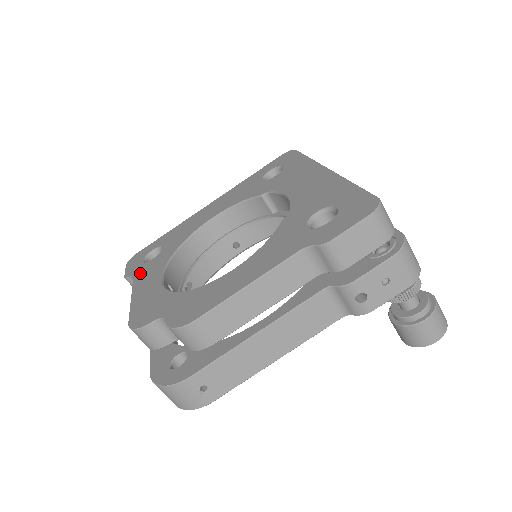
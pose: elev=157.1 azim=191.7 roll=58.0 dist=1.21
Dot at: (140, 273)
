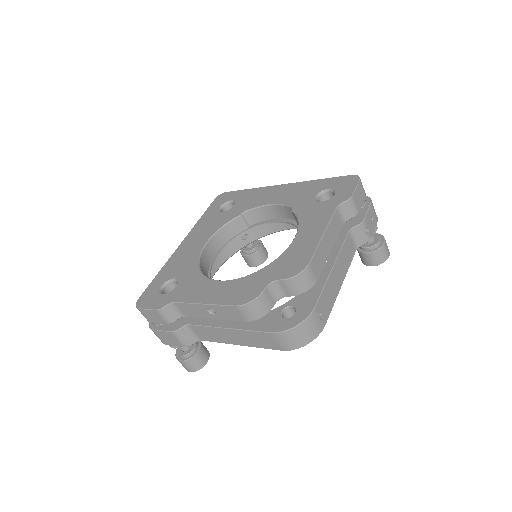
Dot at: (179, 296)
